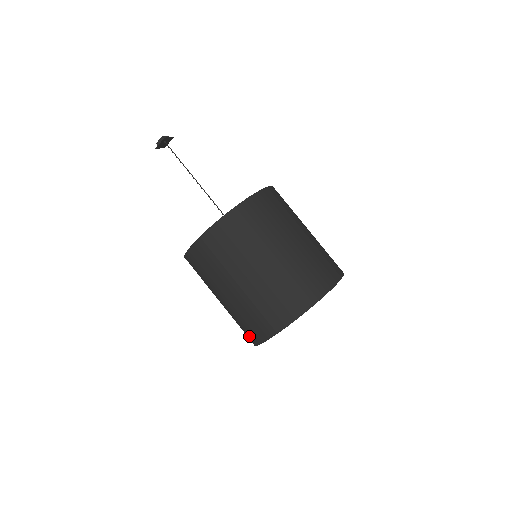
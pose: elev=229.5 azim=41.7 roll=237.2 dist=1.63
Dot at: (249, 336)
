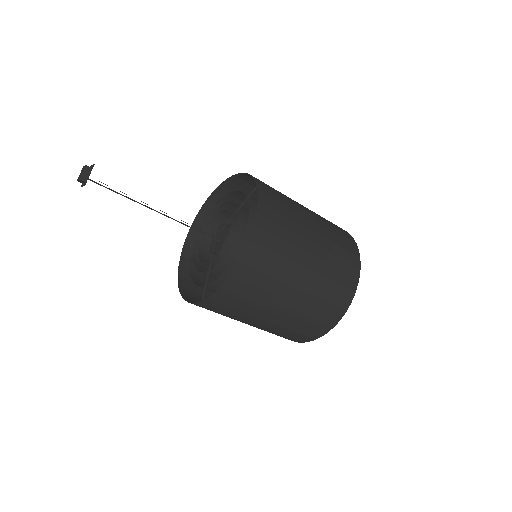
Dot at: occluded
